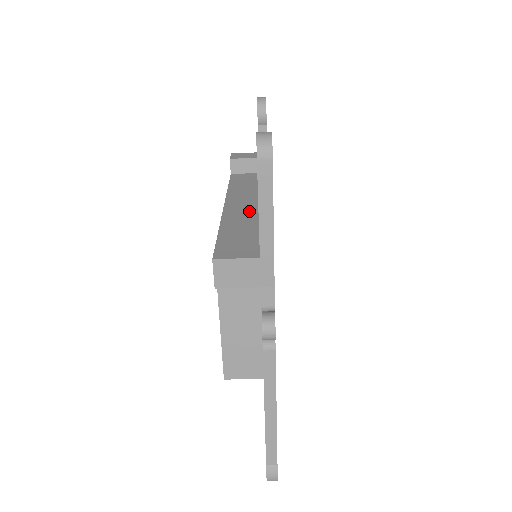
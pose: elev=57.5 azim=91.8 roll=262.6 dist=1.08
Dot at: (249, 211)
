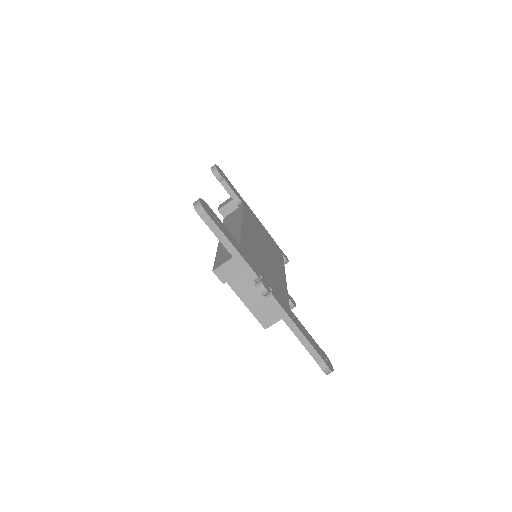
Dot at: occluded
